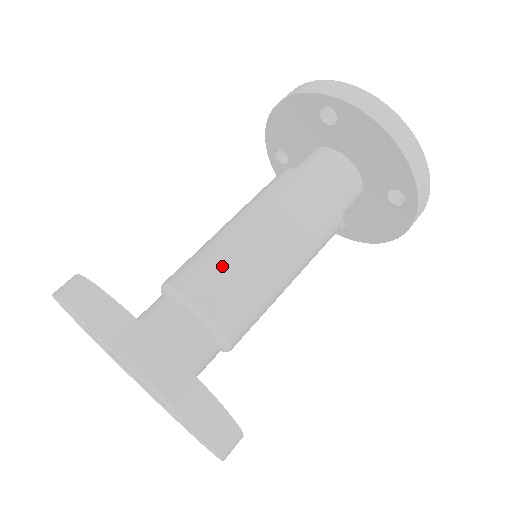
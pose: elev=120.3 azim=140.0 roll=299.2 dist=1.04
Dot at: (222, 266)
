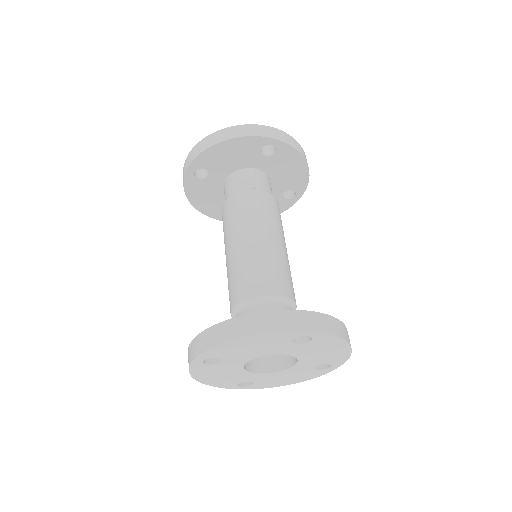
Dot at: (283, 270)
